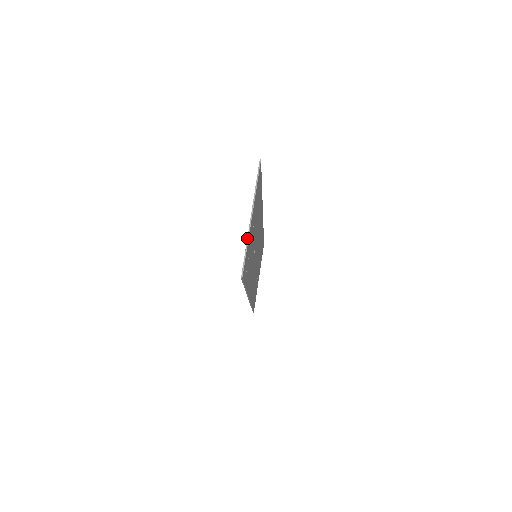
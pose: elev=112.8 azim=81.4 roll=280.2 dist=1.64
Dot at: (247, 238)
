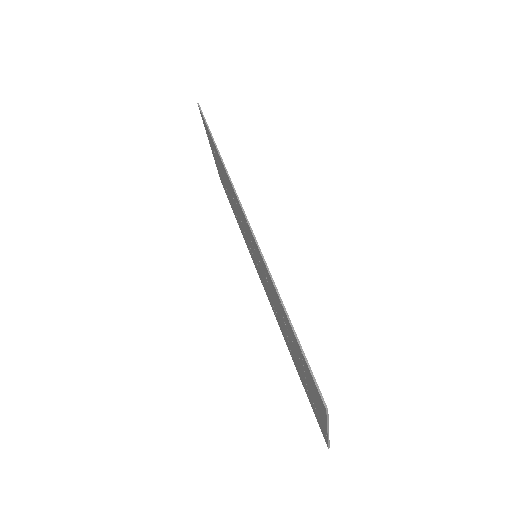
Dot at: (328, 439)
